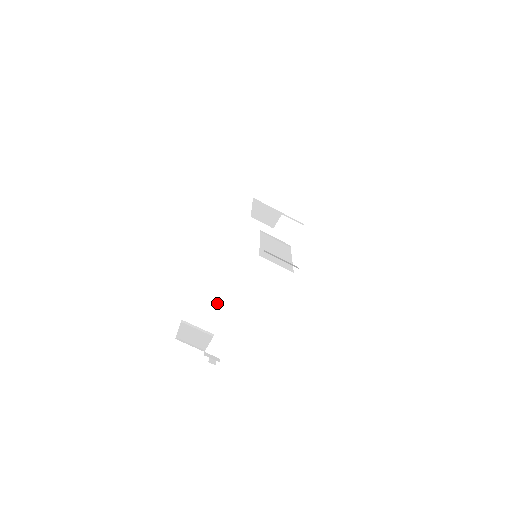
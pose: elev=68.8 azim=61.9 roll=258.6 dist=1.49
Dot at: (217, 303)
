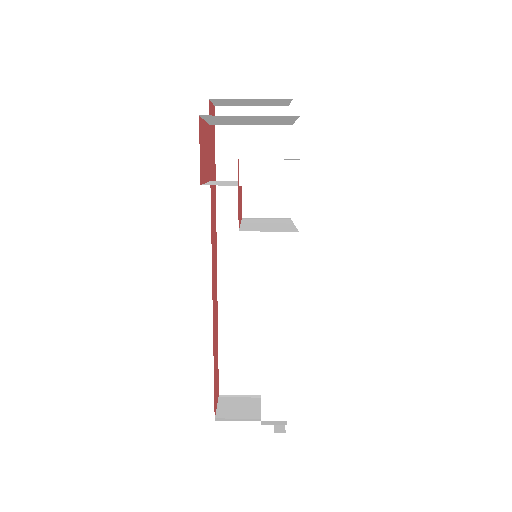
Dot at: (250, 351)
